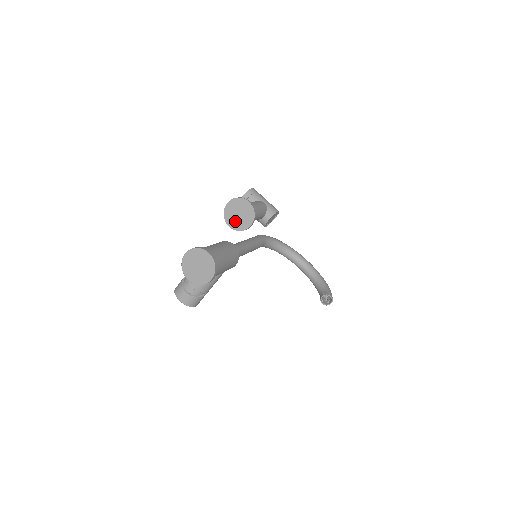
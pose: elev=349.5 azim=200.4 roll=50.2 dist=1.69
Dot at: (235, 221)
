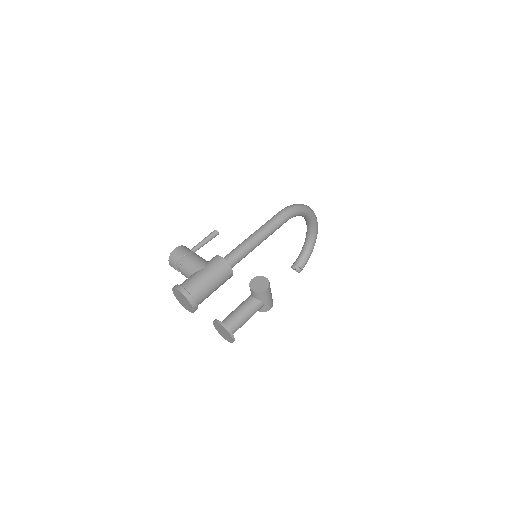
Dot at: (219, 329)
